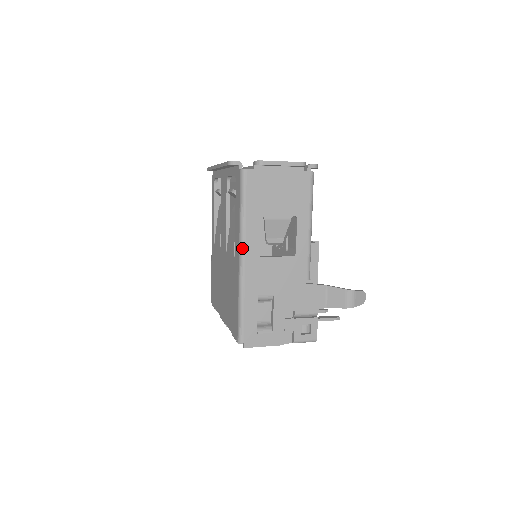
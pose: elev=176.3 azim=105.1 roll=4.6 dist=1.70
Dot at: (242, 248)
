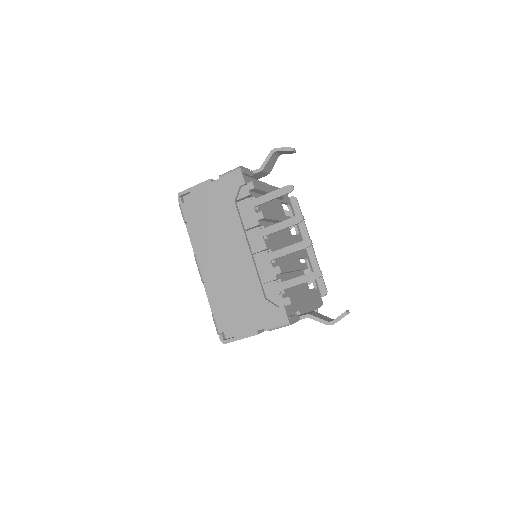
Dot at: occluded
